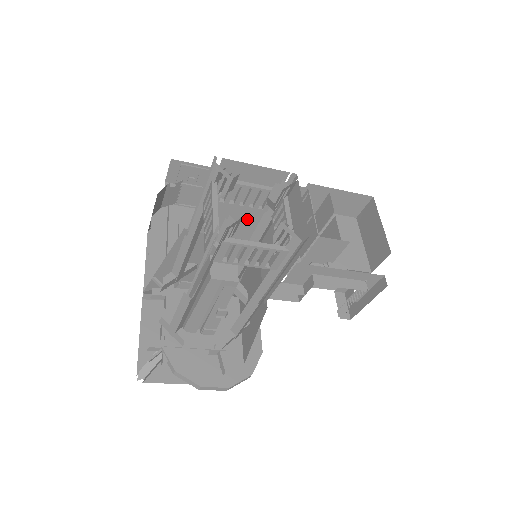
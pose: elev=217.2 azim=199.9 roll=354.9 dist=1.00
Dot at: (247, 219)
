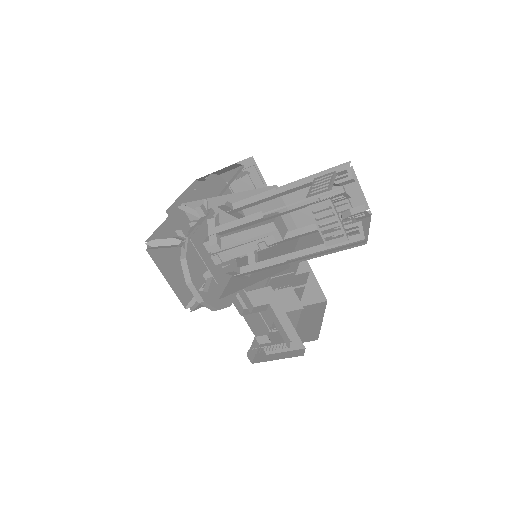
Dot at: occluded
